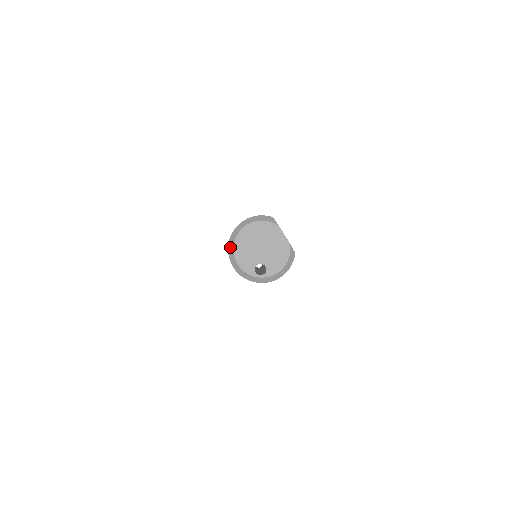
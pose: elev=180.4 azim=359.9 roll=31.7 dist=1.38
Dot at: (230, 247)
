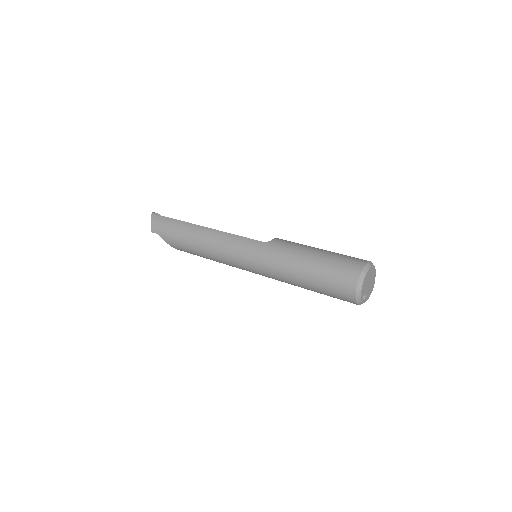
Dot at: (362, 278)
